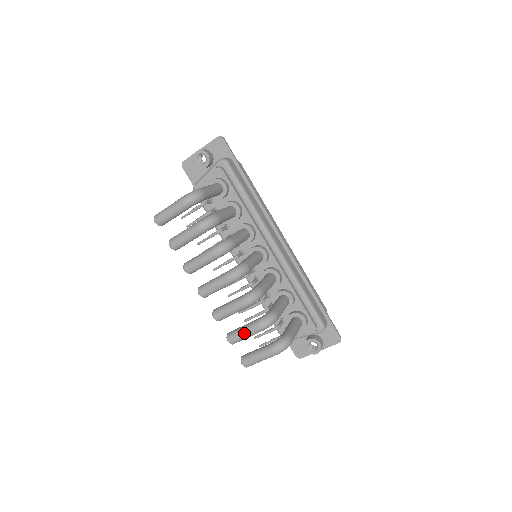
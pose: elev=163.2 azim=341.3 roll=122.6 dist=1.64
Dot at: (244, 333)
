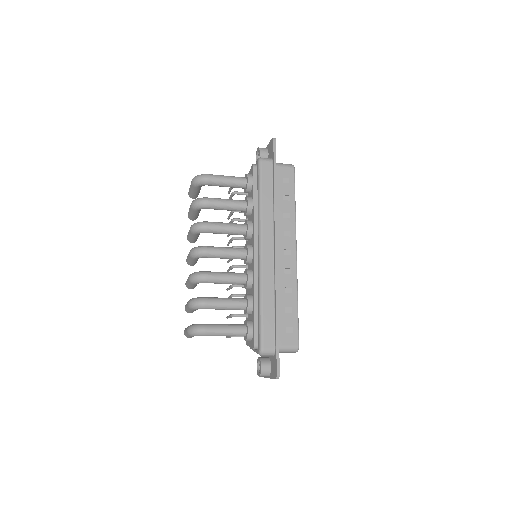
Dot at: (186, 305)
